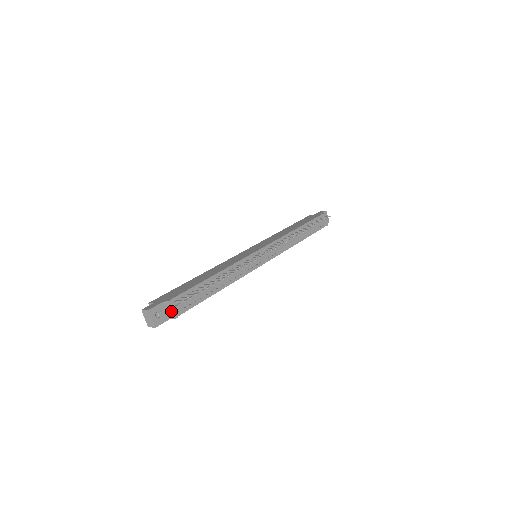
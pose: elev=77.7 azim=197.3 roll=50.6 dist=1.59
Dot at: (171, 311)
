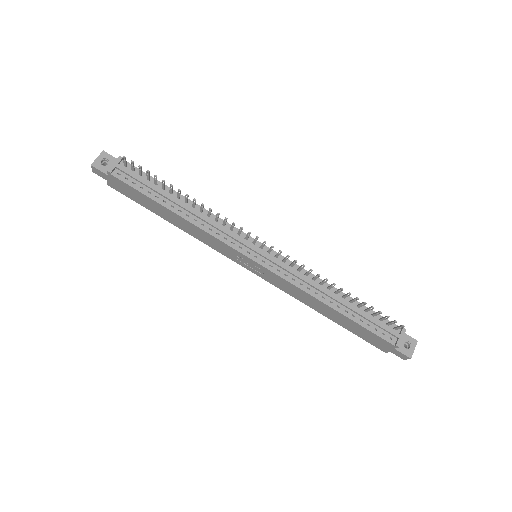
Dot at: (113, 165)
